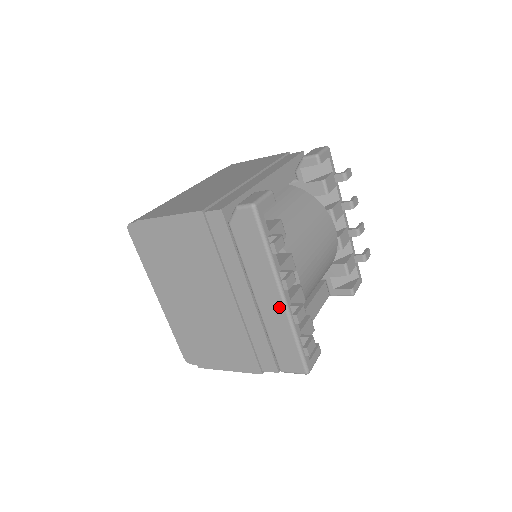
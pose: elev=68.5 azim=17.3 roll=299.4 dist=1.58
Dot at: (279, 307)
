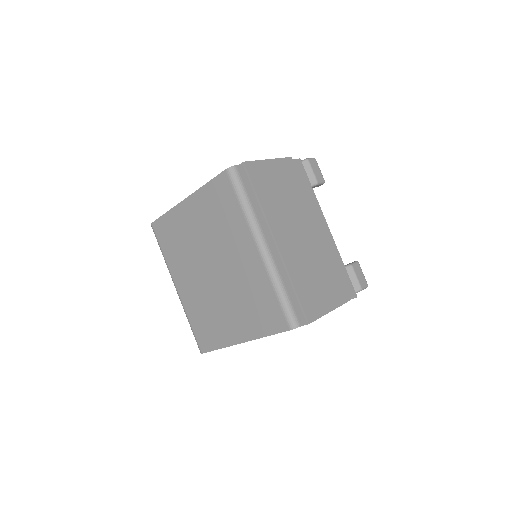
Dot at: occluded
